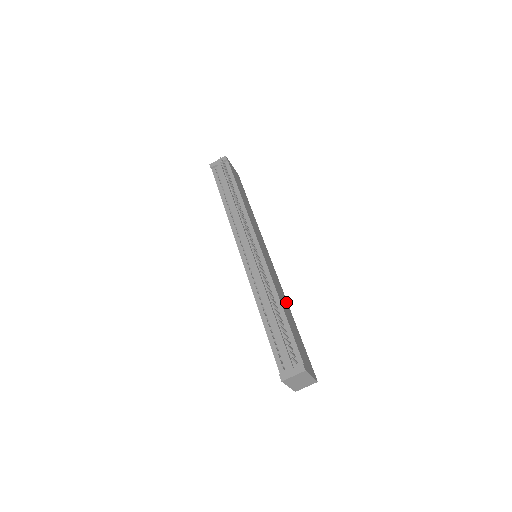
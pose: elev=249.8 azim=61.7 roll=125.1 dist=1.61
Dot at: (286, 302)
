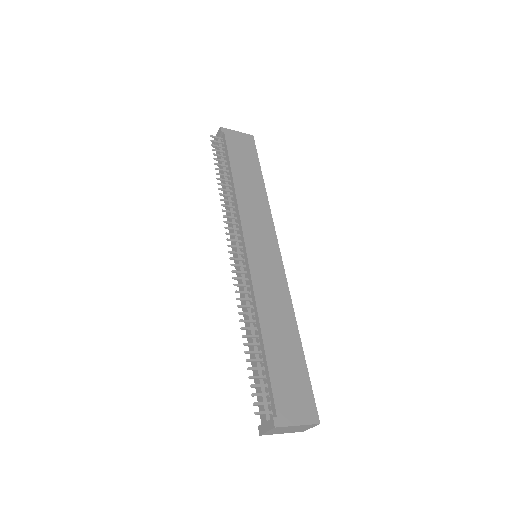
Dot at: (288, 313)
